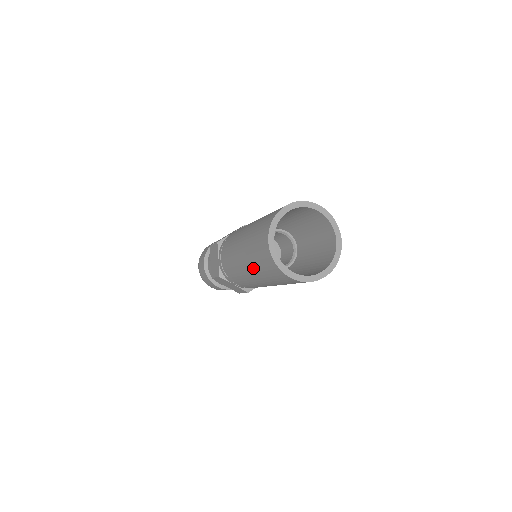
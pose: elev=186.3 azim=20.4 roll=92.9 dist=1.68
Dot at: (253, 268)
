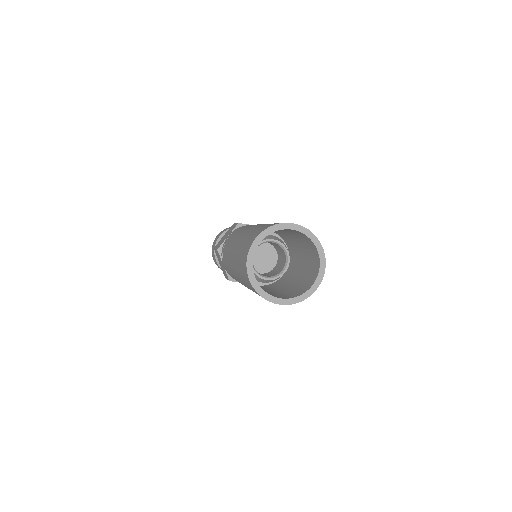
Dot at: (236, 256)
